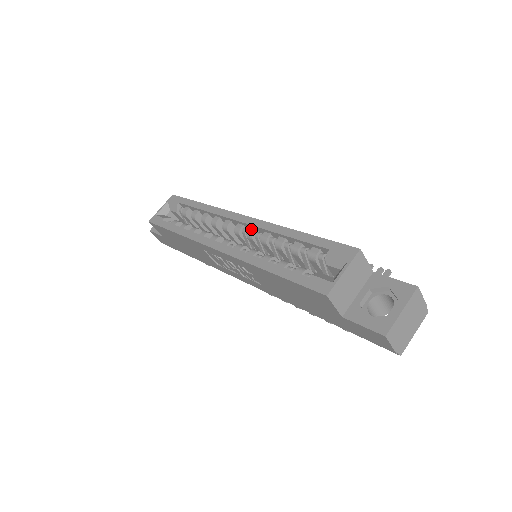
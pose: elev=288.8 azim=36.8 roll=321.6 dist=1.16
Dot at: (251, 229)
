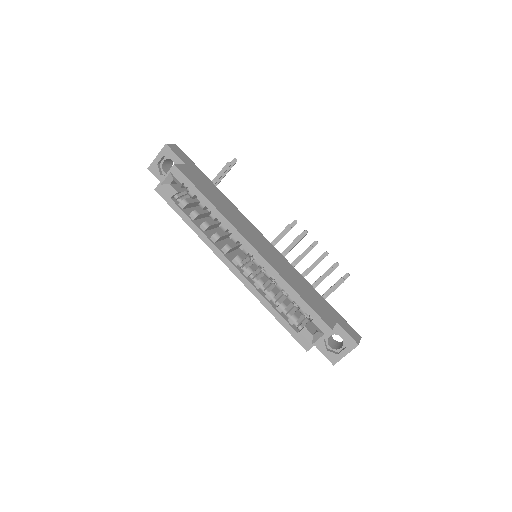
Dot at: (257, 261)
